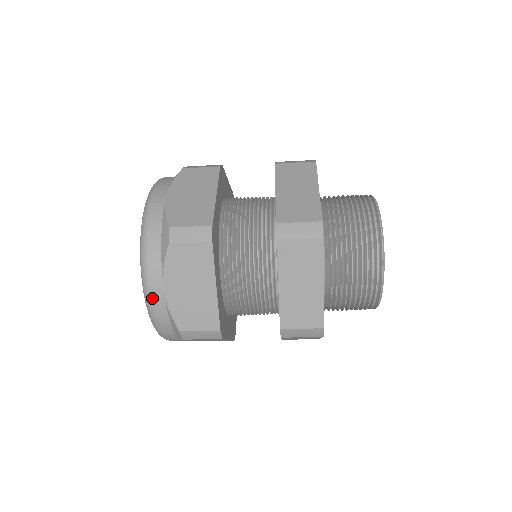
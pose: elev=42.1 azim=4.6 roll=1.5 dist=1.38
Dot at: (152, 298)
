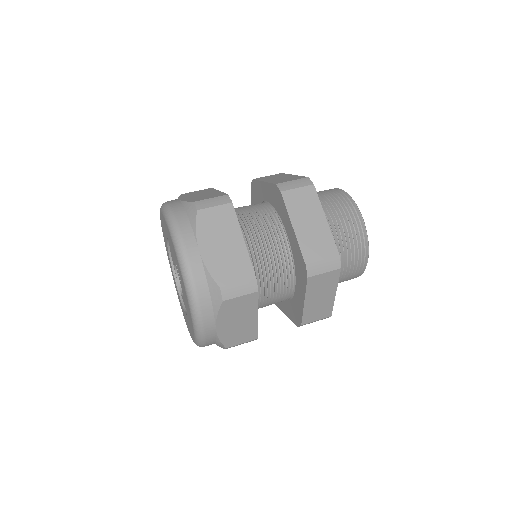
Dot at: (205, 336)
